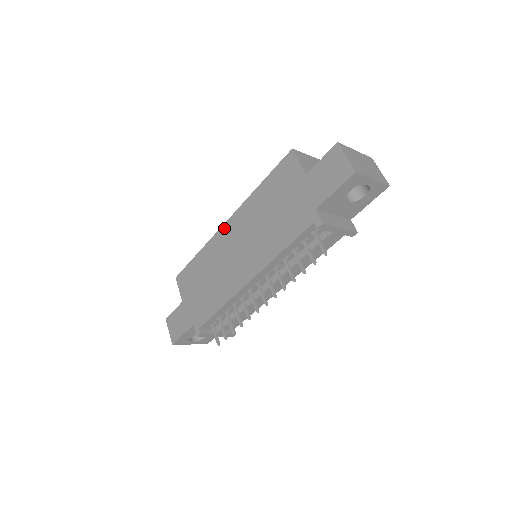
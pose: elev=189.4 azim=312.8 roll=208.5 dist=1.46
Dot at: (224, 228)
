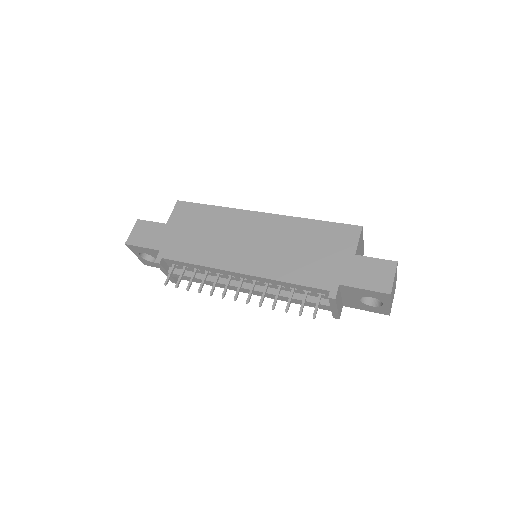
Dot at: (256, 215)
